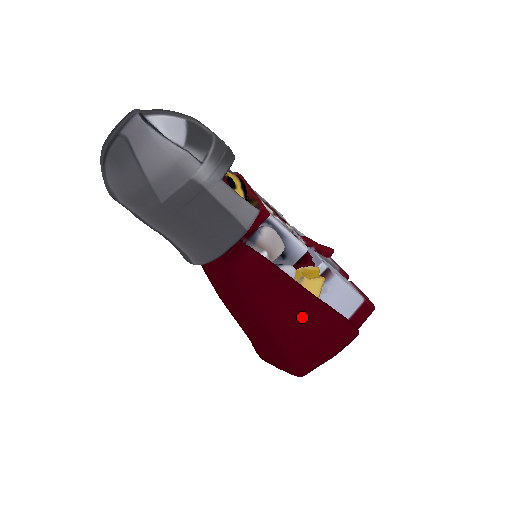
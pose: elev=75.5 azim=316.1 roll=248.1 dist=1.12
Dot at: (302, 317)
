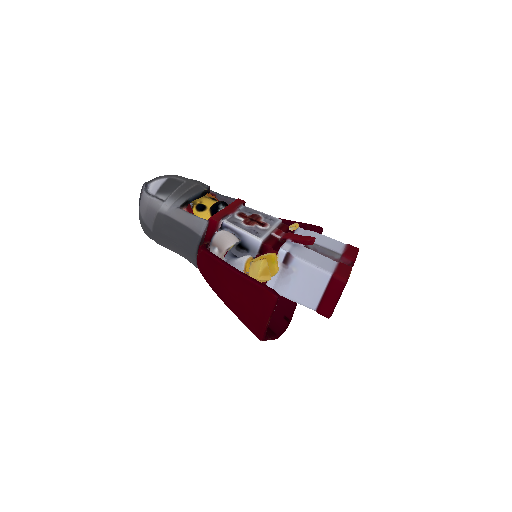
Dot at: (236, 289)
